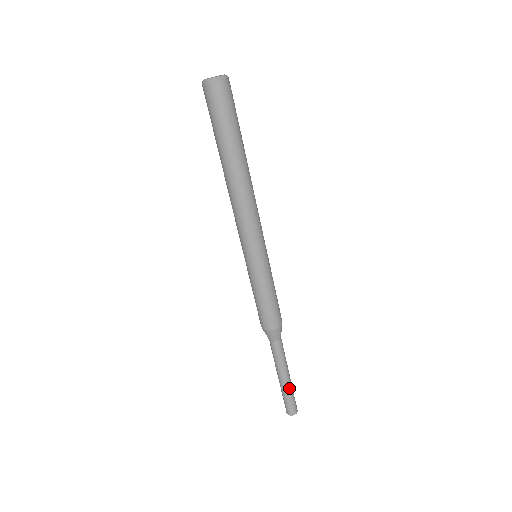
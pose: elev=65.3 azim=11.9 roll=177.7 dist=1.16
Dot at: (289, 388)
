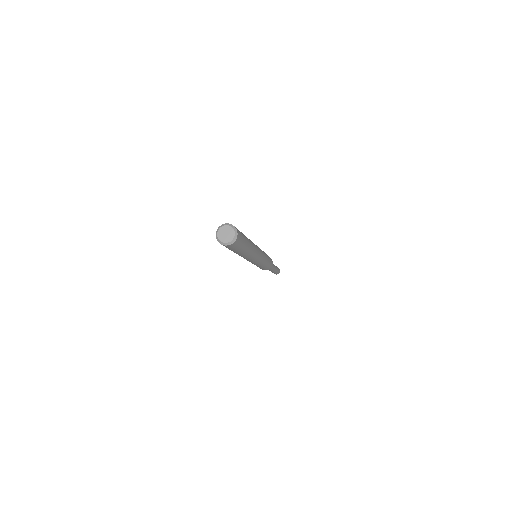
Dot at: (277, 269)
